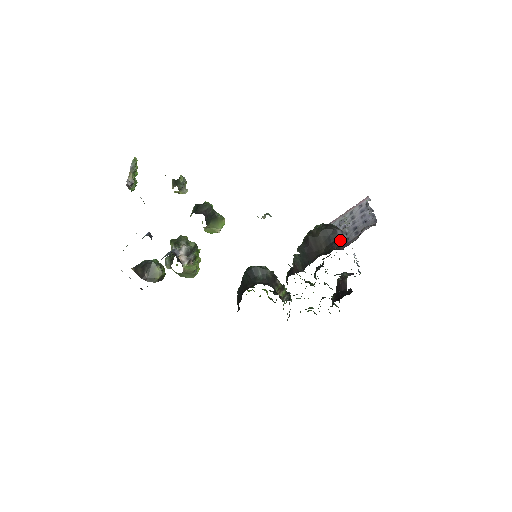
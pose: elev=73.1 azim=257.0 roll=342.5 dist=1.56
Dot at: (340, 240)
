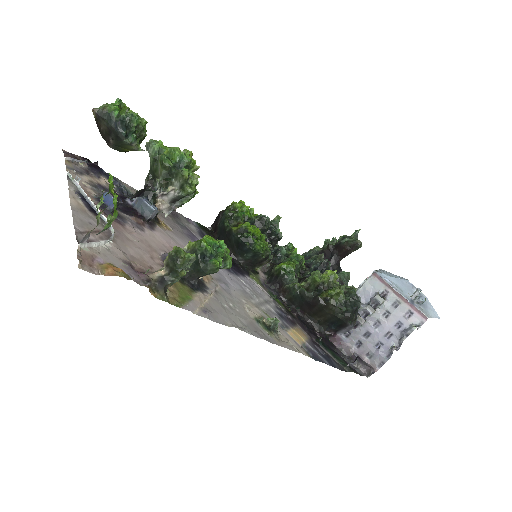
Dot at: (341, 331)
